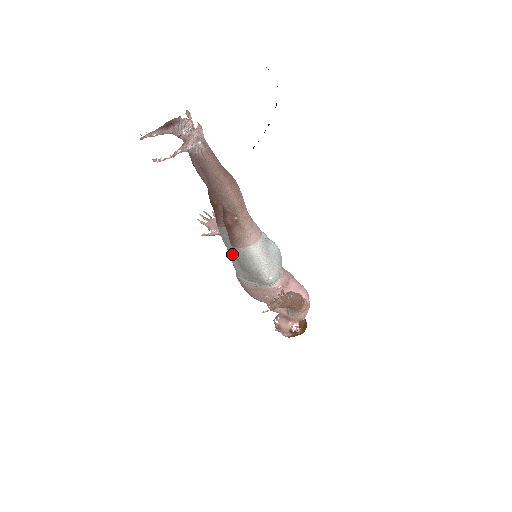
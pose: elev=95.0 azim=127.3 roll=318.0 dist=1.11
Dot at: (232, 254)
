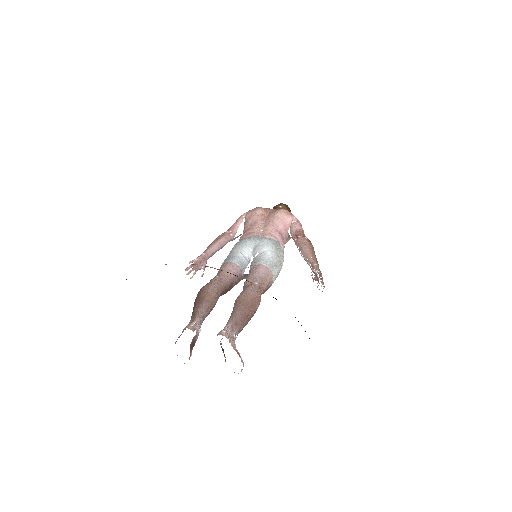
Dot at: occluded
